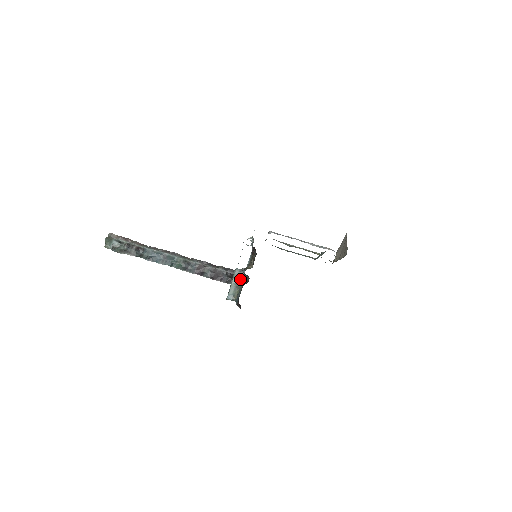
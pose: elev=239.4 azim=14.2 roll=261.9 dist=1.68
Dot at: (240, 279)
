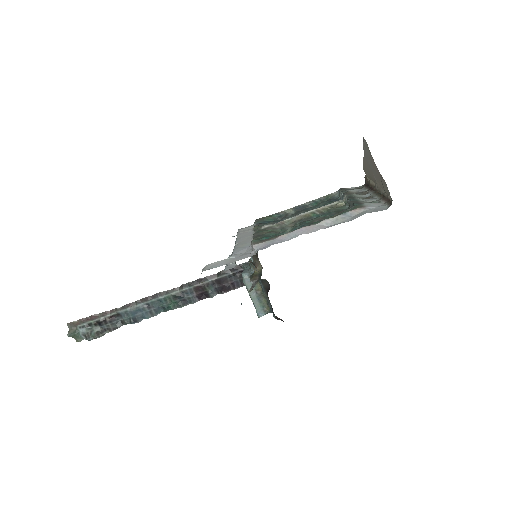
Dot at: (257, 285)
